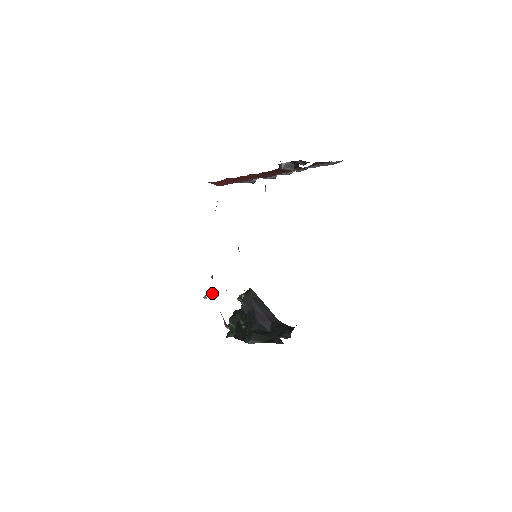
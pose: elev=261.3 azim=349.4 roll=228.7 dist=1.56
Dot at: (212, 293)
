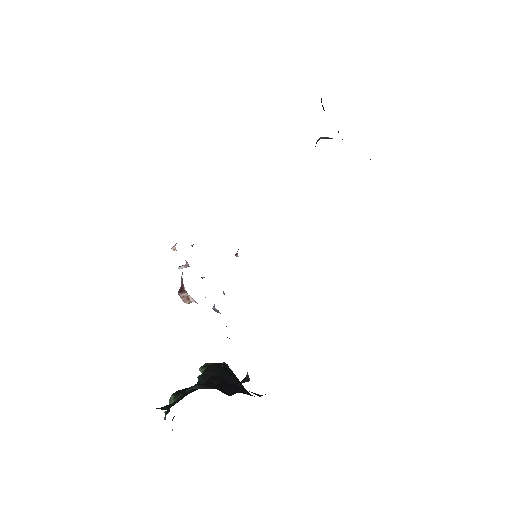
Dot at: (182, 265)
